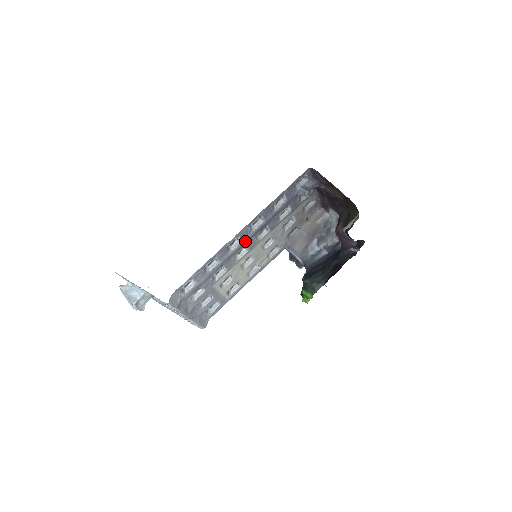
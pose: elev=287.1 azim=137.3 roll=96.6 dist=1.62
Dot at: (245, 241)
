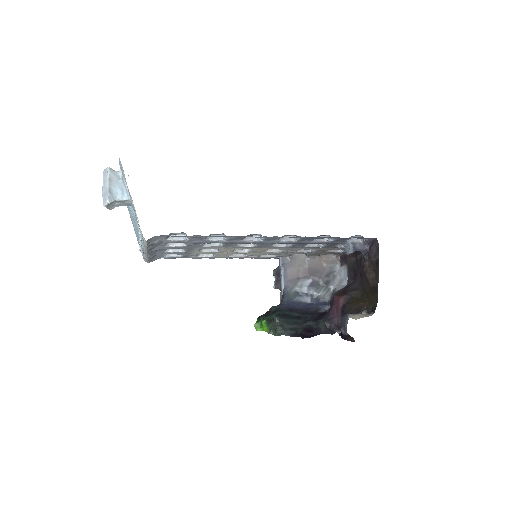
Dot at: (263, 242)
